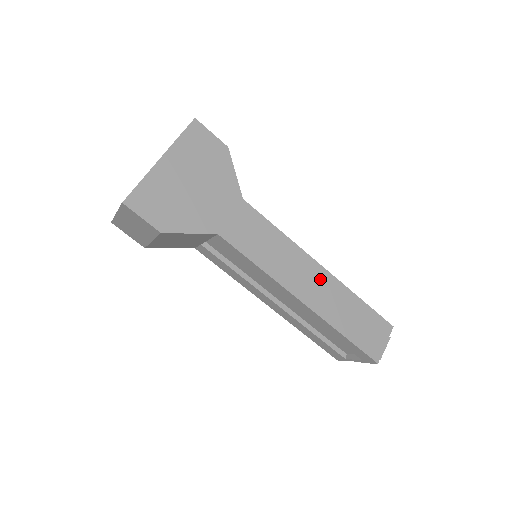
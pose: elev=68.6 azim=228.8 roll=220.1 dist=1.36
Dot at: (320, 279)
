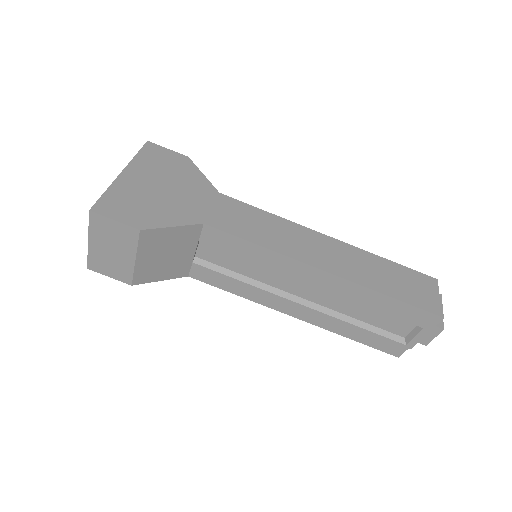
Dot at: (333, 248)
